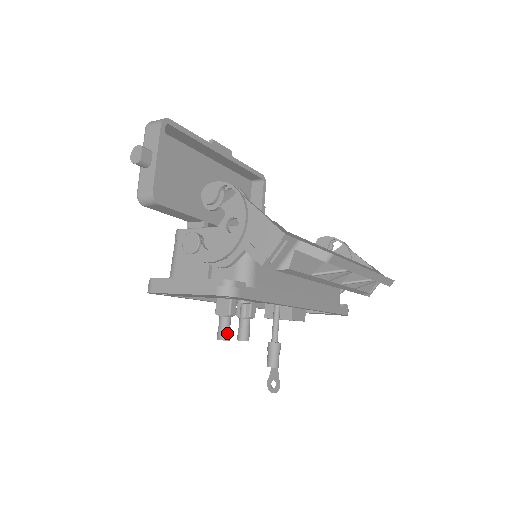
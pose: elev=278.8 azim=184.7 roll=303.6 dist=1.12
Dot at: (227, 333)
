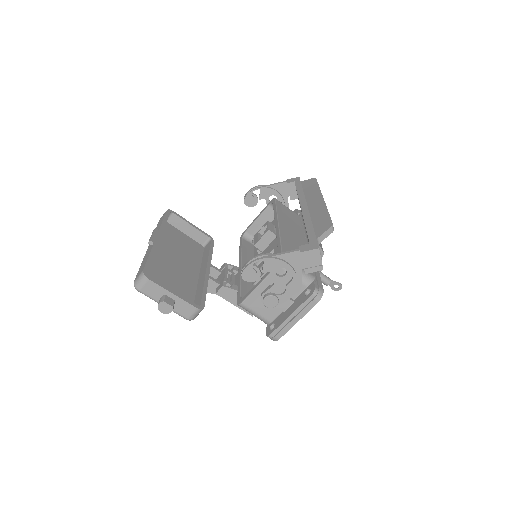
Dot at: occluded
